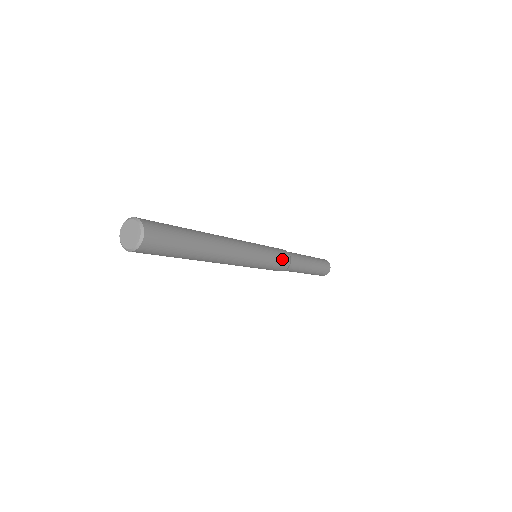
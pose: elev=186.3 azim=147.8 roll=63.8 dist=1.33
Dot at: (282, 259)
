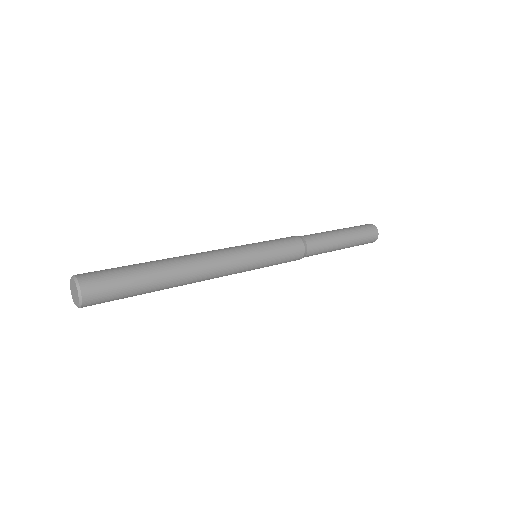
Dot at: (288, 261)
